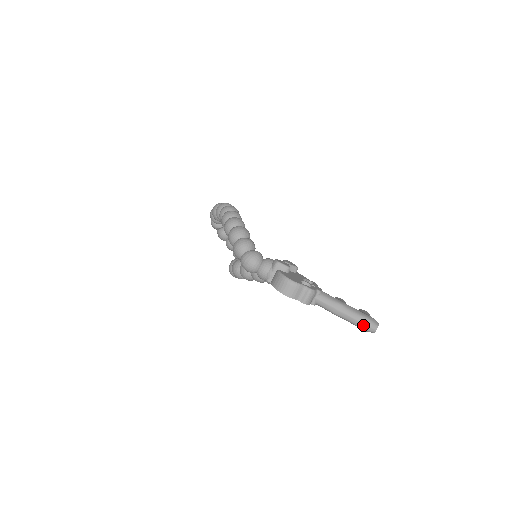
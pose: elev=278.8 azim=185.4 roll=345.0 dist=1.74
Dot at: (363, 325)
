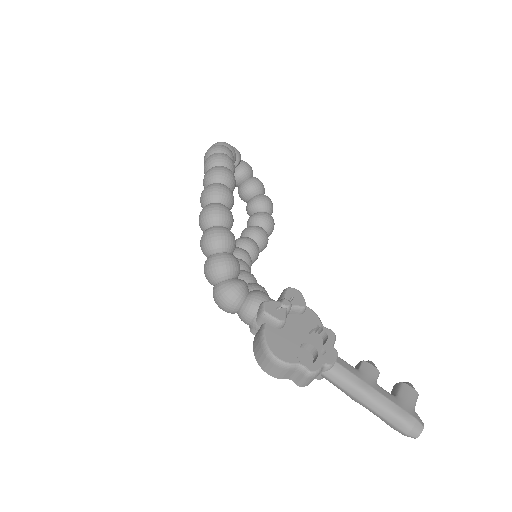
Dot at: (394, 428)
